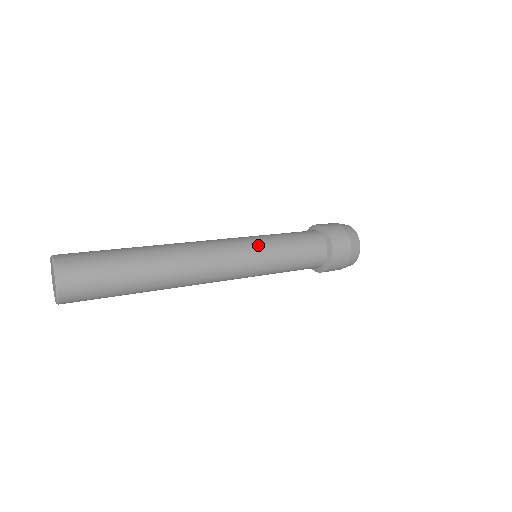
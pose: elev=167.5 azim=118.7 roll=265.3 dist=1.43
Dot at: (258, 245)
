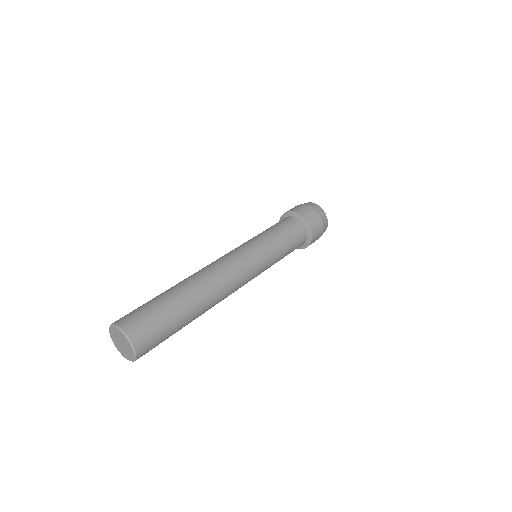
Dot at: (258, 247)
